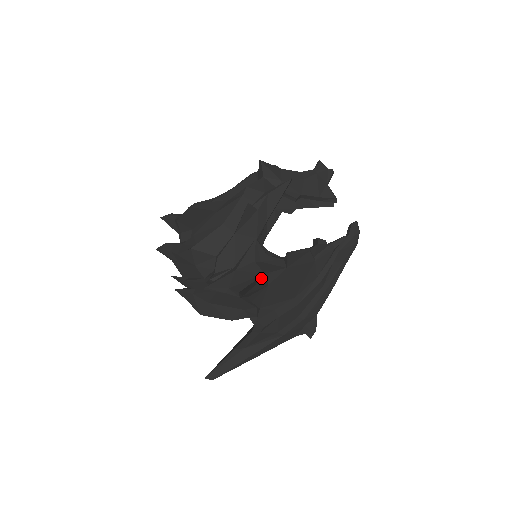
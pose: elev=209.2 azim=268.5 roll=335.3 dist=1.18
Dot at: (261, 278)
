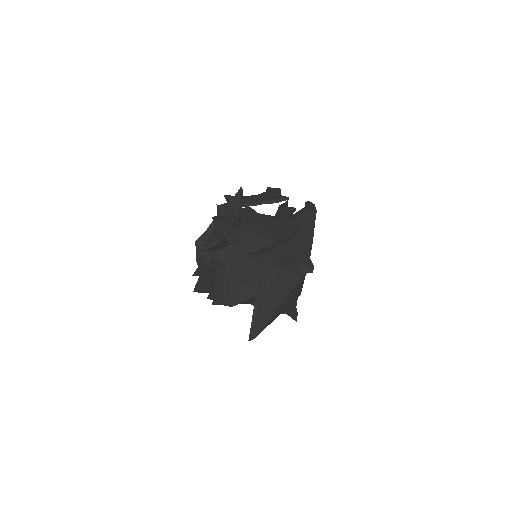
Dot at: (231, 221)
